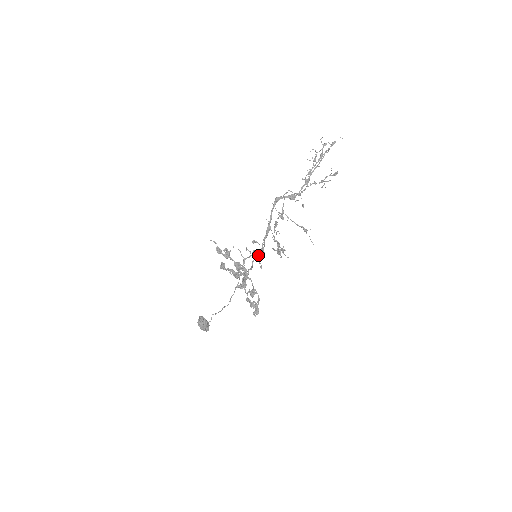
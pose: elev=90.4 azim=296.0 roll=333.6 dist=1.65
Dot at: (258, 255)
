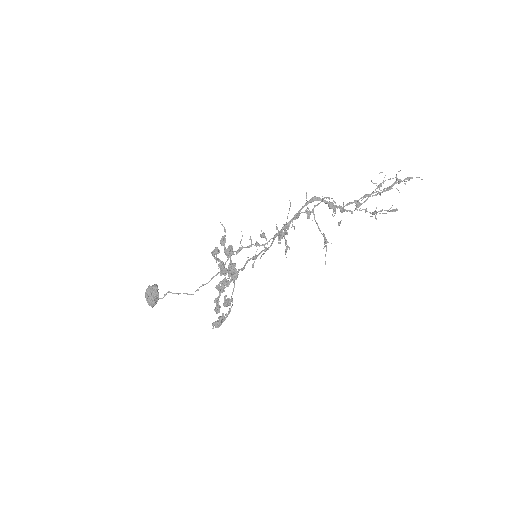
Dot at: (259, 254)
